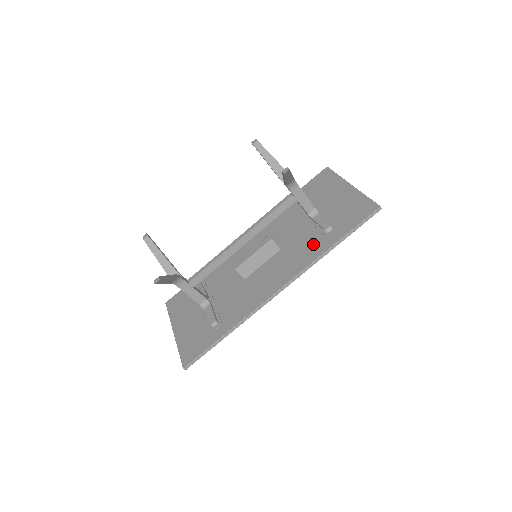
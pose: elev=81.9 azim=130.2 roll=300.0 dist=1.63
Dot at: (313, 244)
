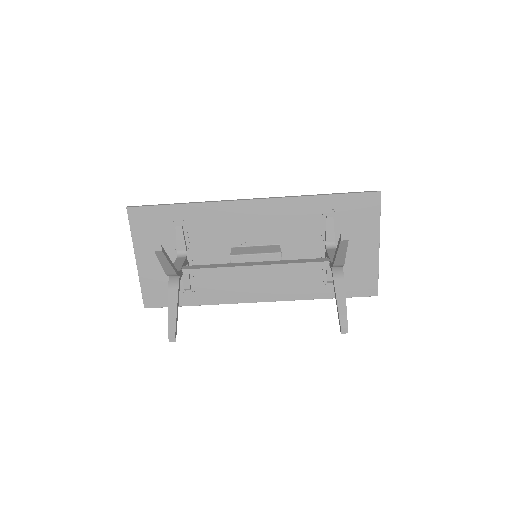
Dot at: (310, 283)
